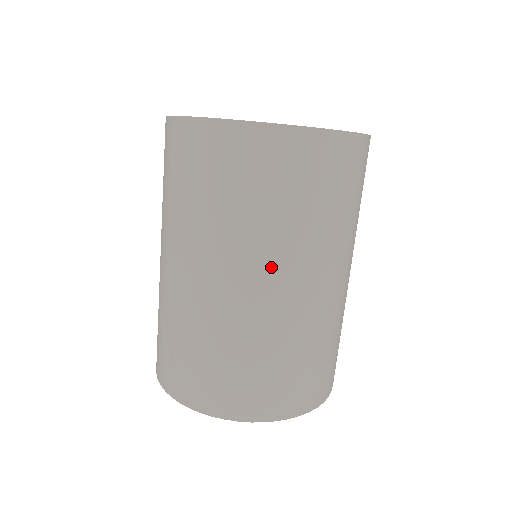
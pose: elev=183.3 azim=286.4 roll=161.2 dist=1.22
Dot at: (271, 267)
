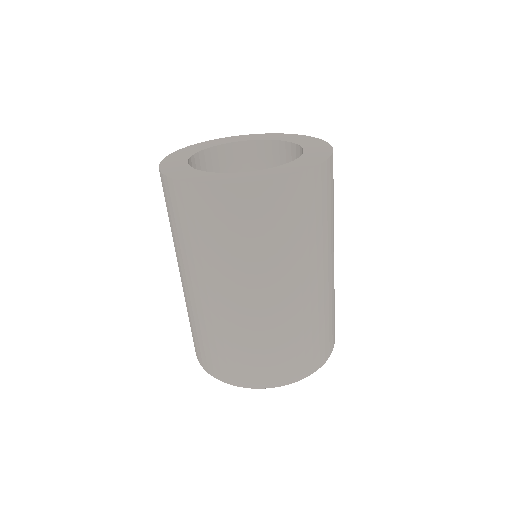
Dot at: (238, 286)
